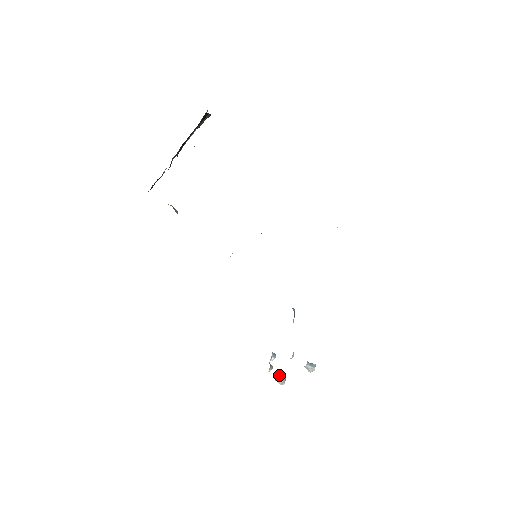
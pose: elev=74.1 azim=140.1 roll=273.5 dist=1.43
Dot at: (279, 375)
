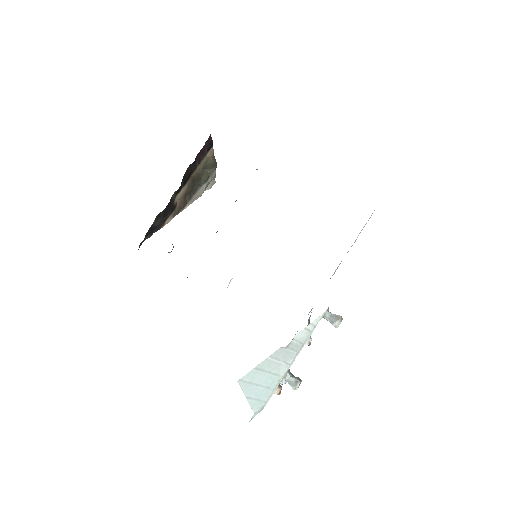
Dot at: (290, 373)
